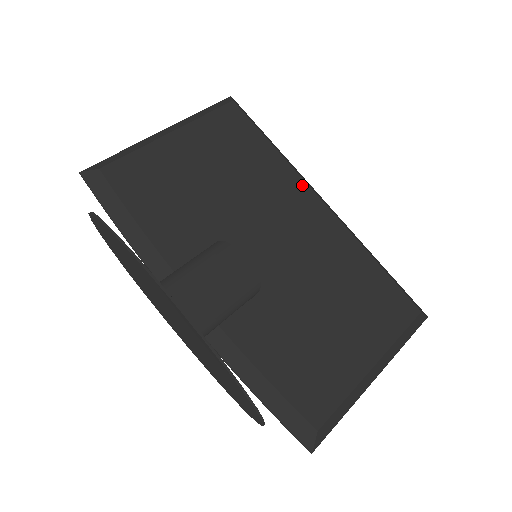
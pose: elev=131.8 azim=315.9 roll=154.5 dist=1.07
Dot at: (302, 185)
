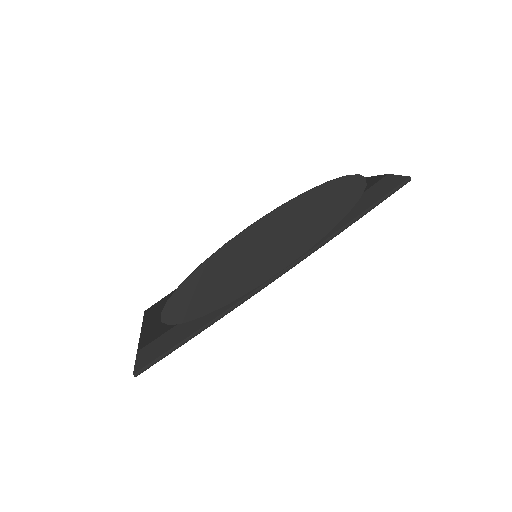
Dot at: occluded
